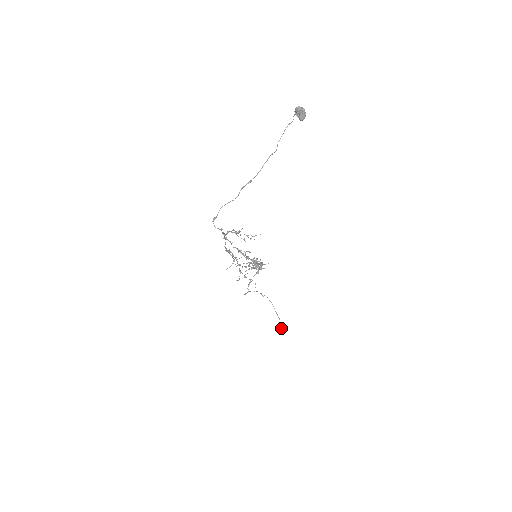
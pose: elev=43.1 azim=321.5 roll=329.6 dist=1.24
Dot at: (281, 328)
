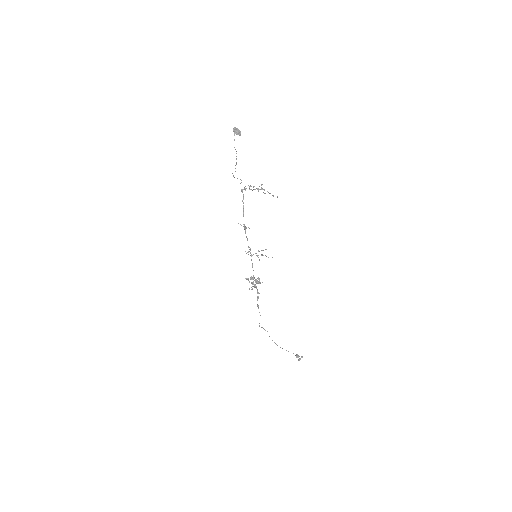
Dot at: (299, 358)
